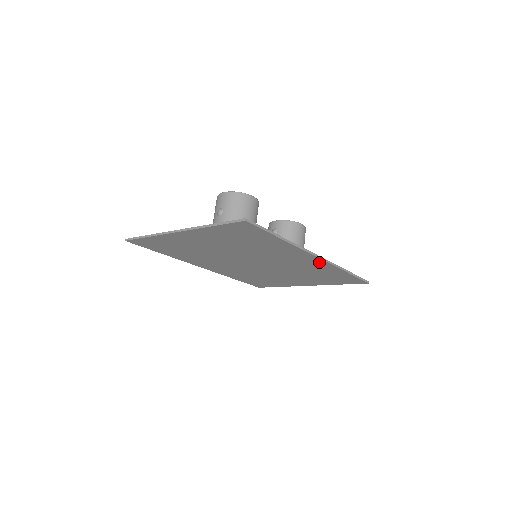
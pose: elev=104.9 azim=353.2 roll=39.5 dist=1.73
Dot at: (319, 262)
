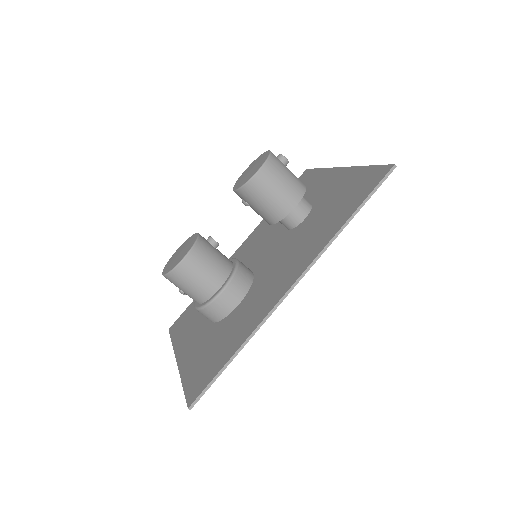
Dot at: (304, 267)
